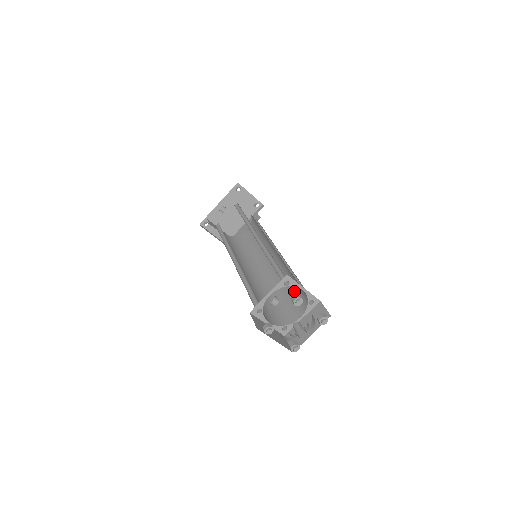
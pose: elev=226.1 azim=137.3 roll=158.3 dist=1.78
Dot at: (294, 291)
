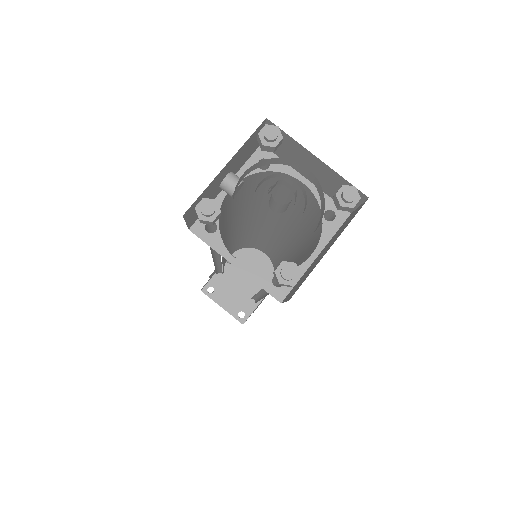
Dot at: (307, 245)
